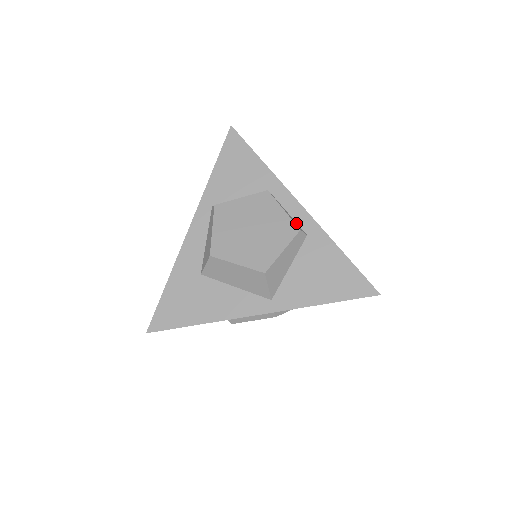
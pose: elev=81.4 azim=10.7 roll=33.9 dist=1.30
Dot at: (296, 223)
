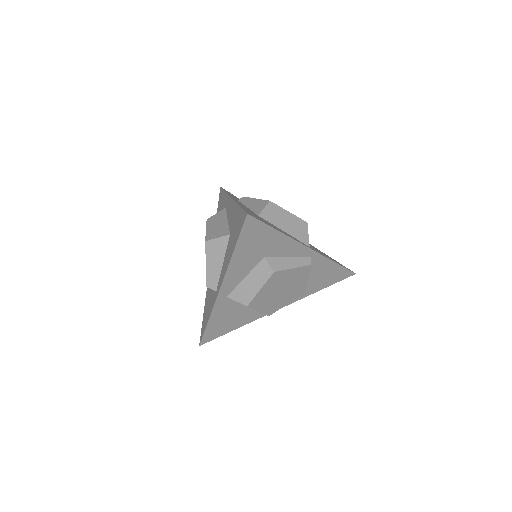
Dot at: occluded
